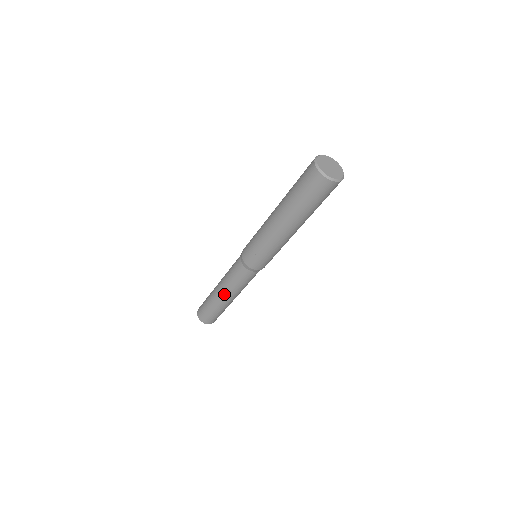
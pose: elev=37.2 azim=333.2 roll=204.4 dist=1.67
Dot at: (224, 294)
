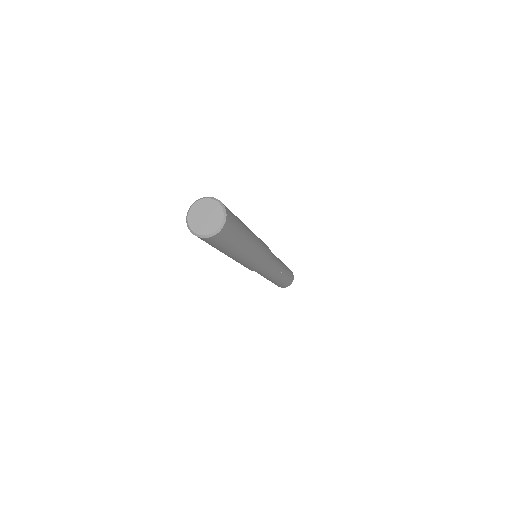
Dot at: occluded
